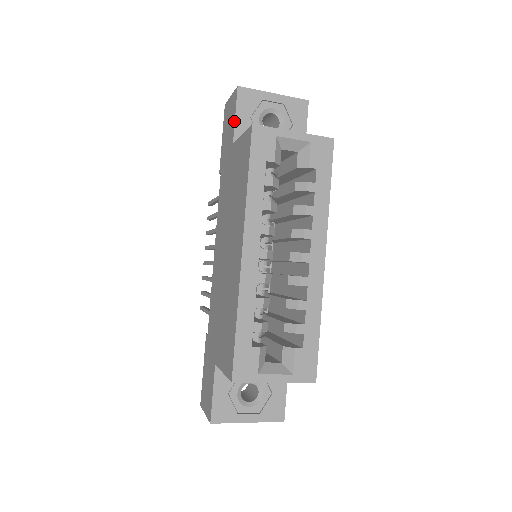
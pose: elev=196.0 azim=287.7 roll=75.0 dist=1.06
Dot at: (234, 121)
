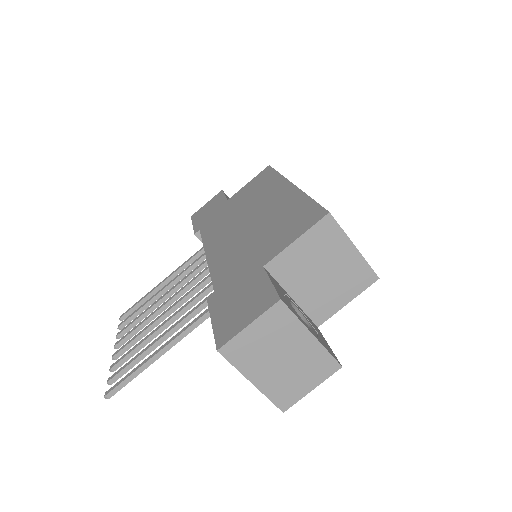
Dot at: (224, 196)
